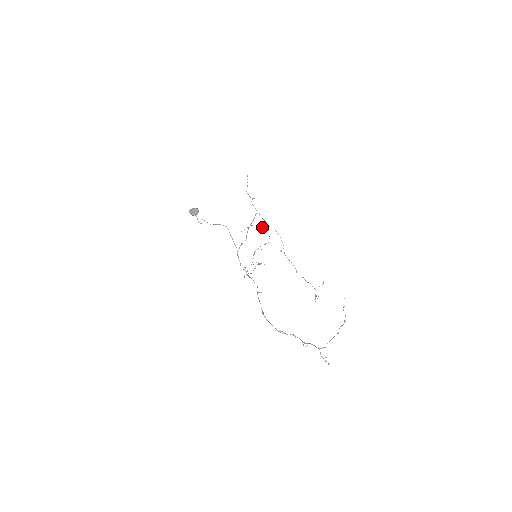
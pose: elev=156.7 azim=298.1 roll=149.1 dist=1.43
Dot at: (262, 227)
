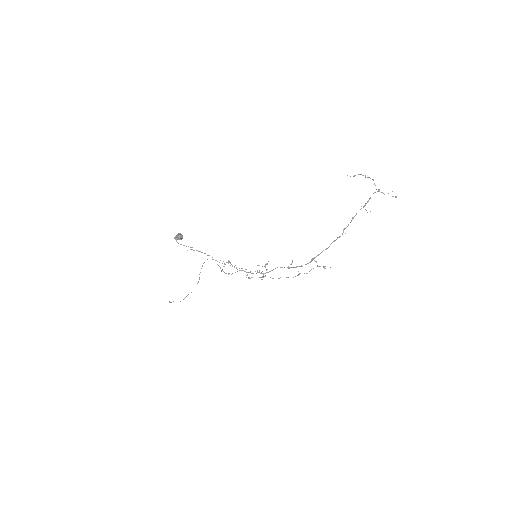
Dot at: occluded
